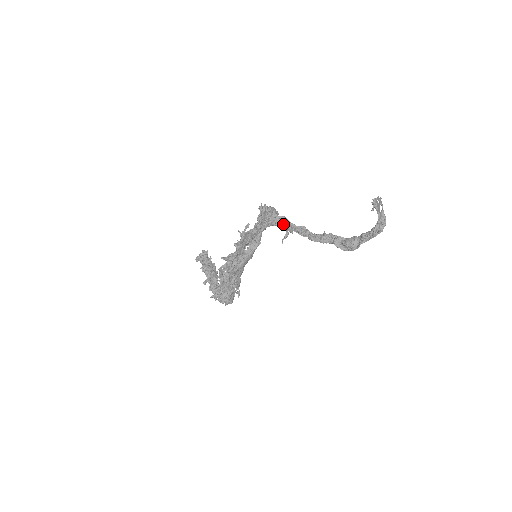
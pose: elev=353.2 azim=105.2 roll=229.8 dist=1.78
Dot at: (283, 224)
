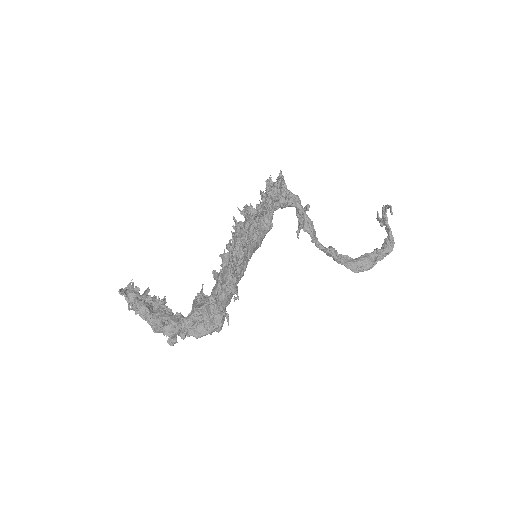
Dot at: (299, 207)
